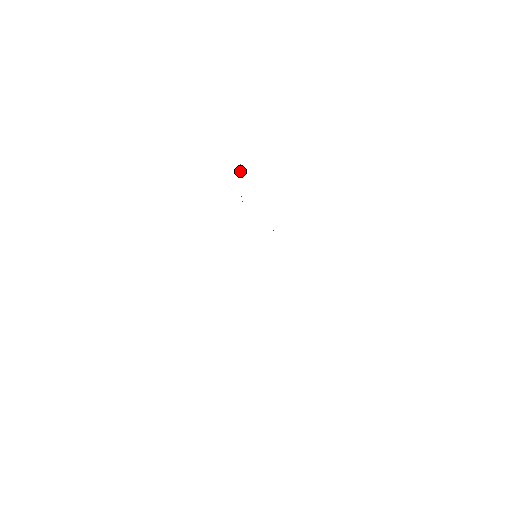
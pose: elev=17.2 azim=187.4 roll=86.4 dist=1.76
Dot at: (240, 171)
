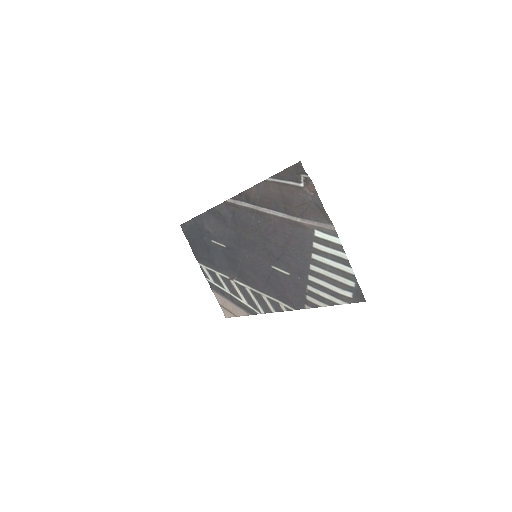
Dot at: (304, 187)
